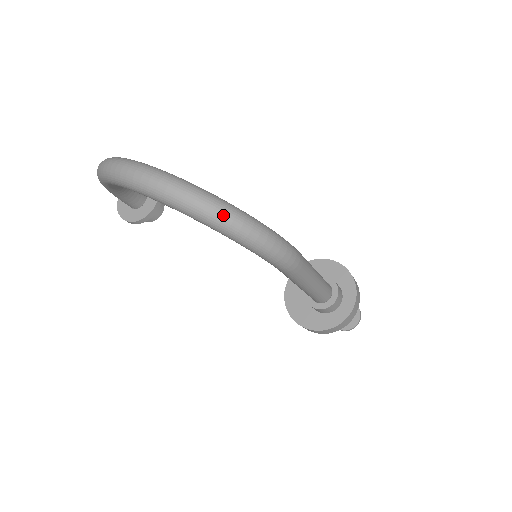
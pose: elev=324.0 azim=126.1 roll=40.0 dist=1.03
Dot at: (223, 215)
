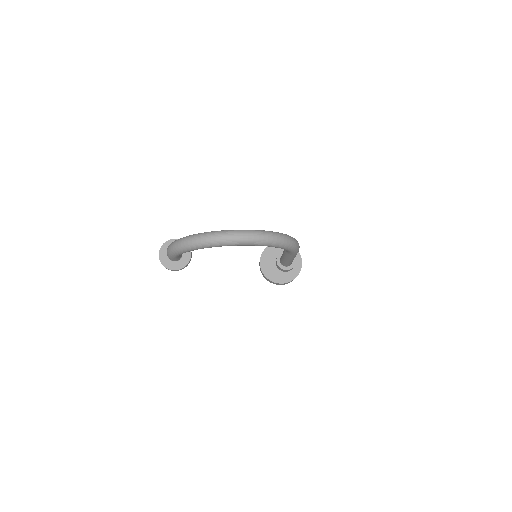
Dot at: (280, 238)
